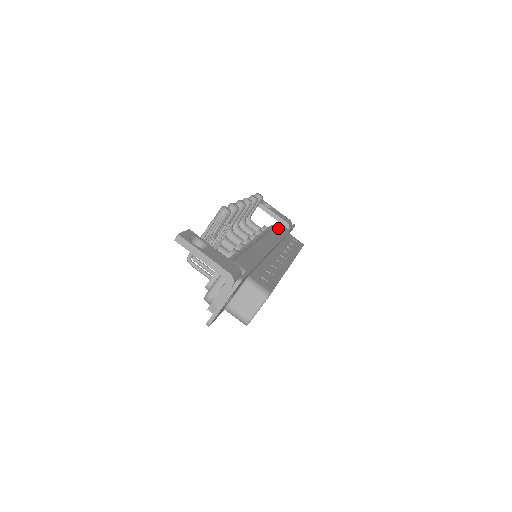
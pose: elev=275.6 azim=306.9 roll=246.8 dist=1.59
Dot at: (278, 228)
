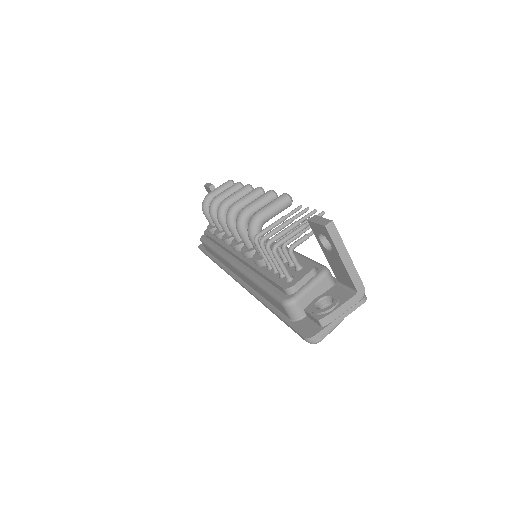
Dot at: occluded
